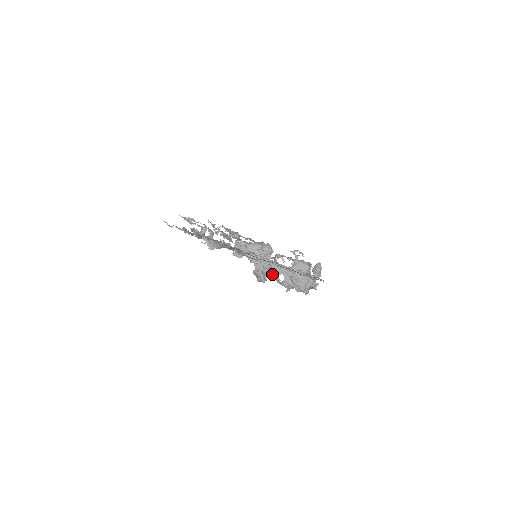
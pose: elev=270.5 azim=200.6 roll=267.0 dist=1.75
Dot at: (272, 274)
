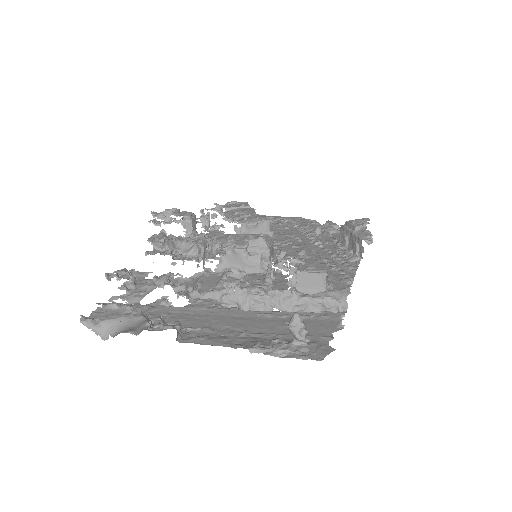
Dot at: occluded
